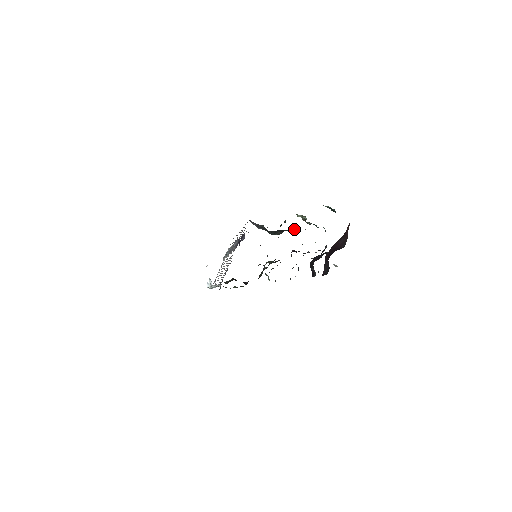
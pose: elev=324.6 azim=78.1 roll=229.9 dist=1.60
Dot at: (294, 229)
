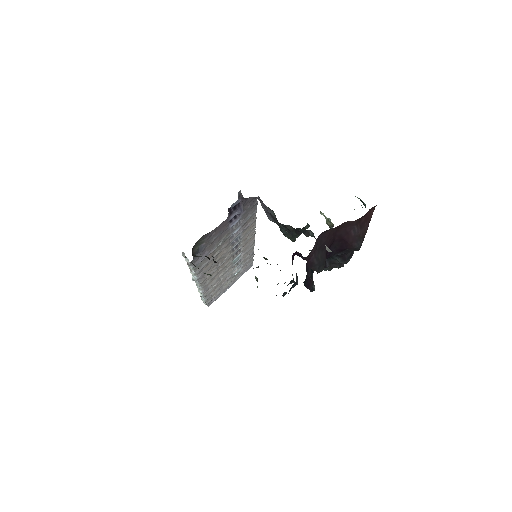
Dot at: (312, 233)
